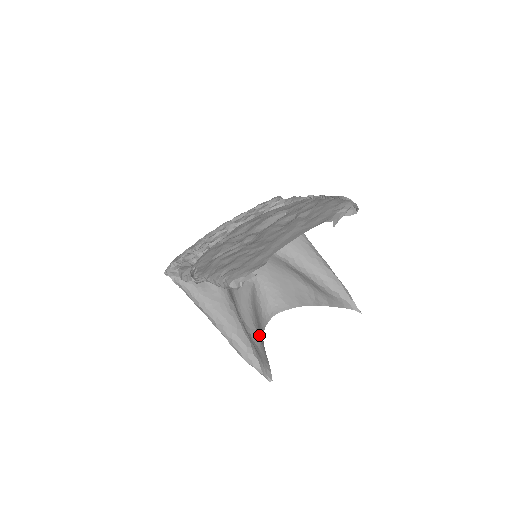
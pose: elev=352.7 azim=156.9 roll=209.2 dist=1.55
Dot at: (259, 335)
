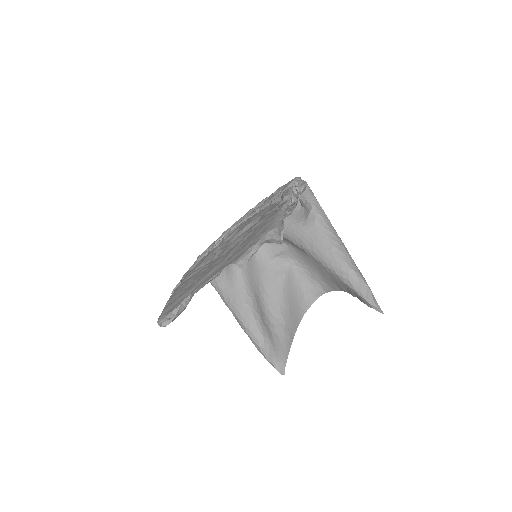
Dot at: (287, 323)
